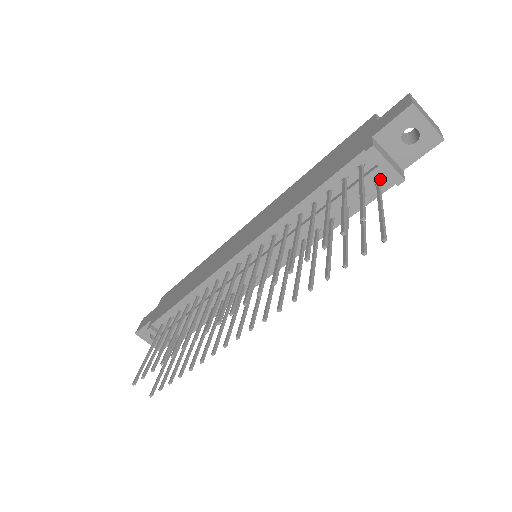
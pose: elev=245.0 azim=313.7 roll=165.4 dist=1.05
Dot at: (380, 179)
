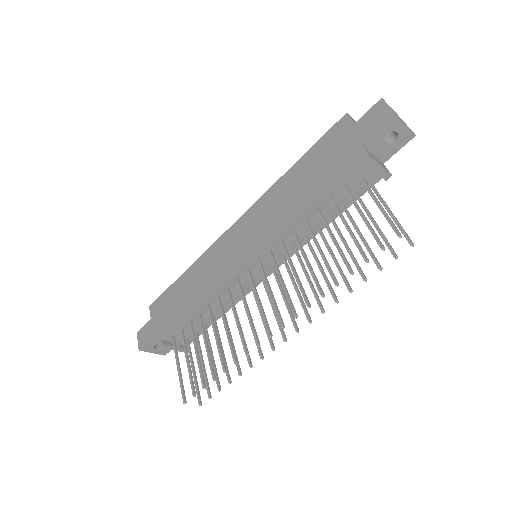
Dot at: (371, 178)
